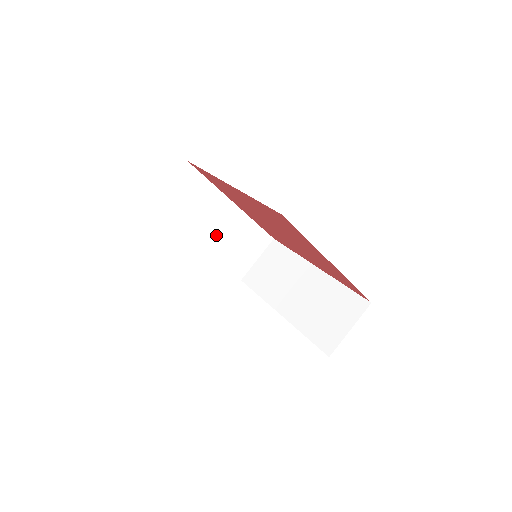
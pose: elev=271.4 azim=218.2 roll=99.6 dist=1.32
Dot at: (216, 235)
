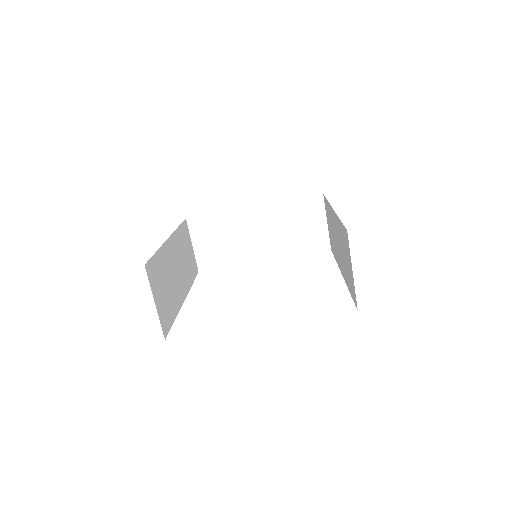
Dot at: (266, 240)
